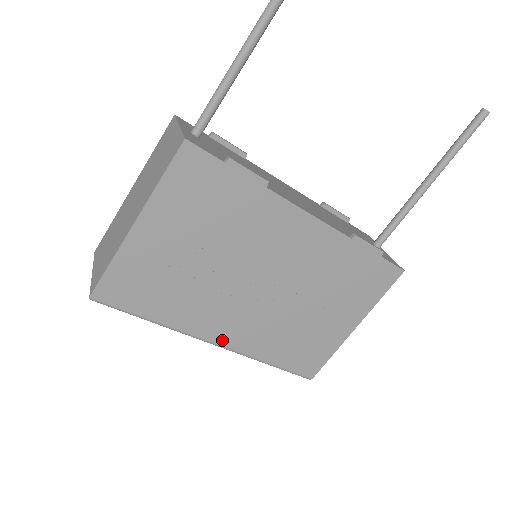
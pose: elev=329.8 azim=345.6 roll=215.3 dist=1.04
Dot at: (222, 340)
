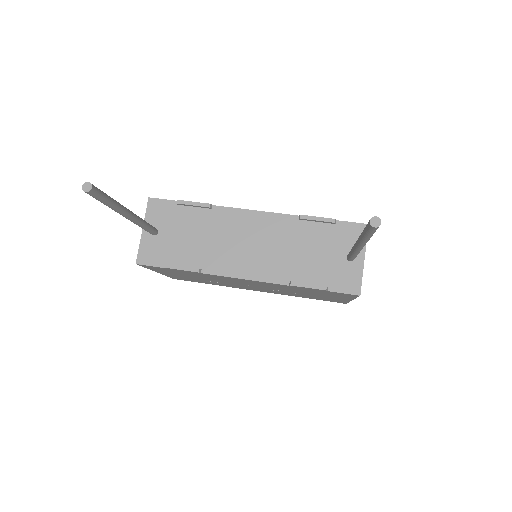
Dot at: occluded
